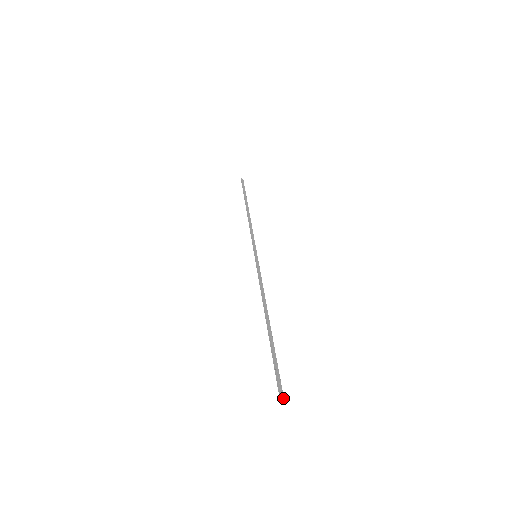
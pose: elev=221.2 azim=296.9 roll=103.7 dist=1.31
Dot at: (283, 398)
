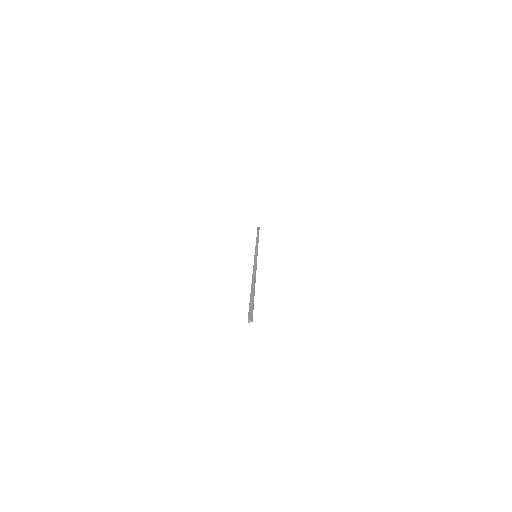
Dot at: (251, 319)
